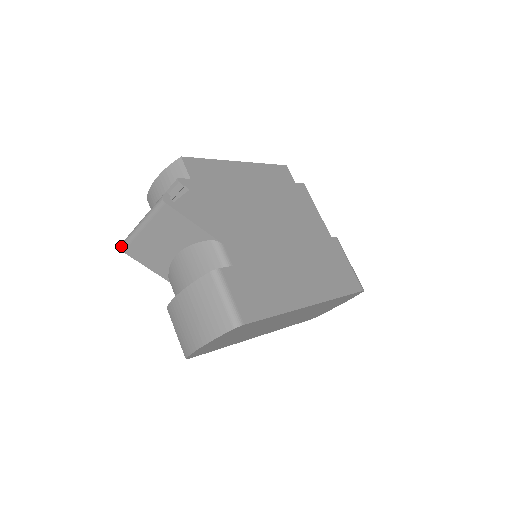
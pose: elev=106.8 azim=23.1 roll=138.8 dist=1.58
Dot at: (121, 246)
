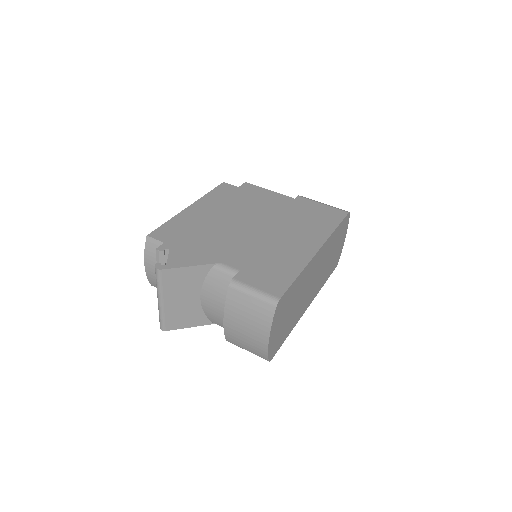
Dot at: (161, 328)
